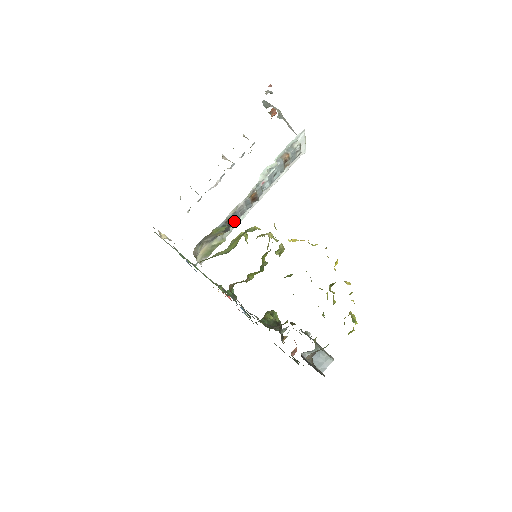
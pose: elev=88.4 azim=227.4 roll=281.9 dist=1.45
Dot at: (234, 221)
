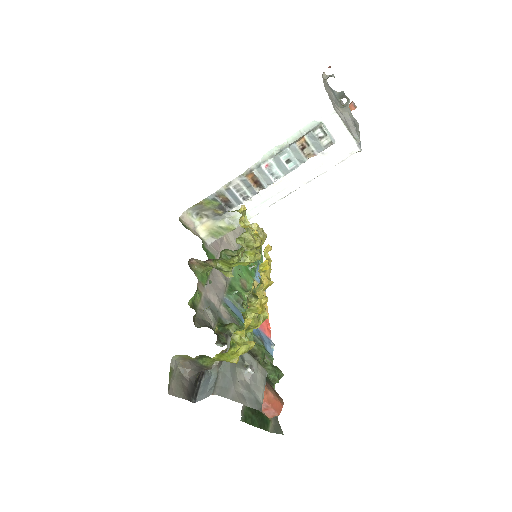
Dot at: (232, 201)
